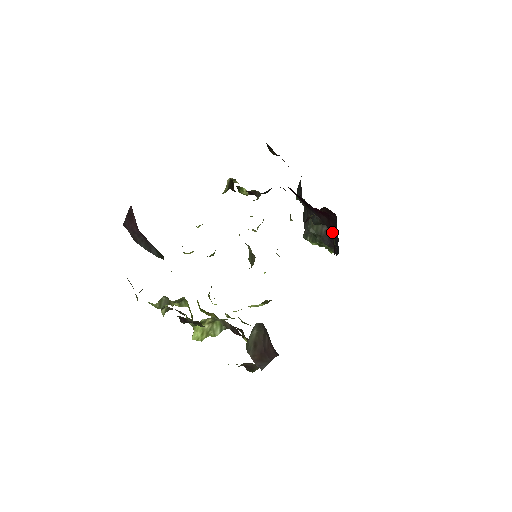
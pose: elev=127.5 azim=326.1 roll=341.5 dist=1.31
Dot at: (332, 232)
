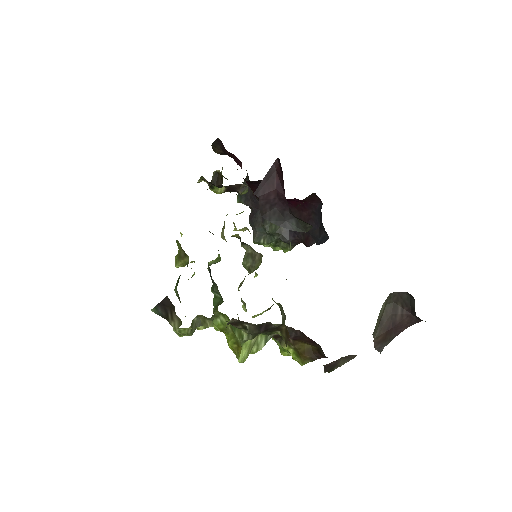
Dot at: occluded
